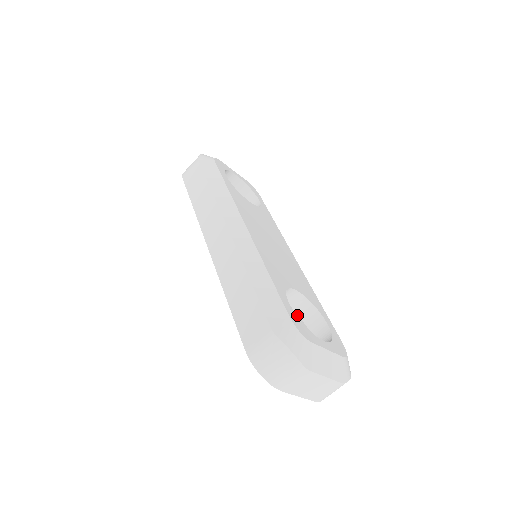
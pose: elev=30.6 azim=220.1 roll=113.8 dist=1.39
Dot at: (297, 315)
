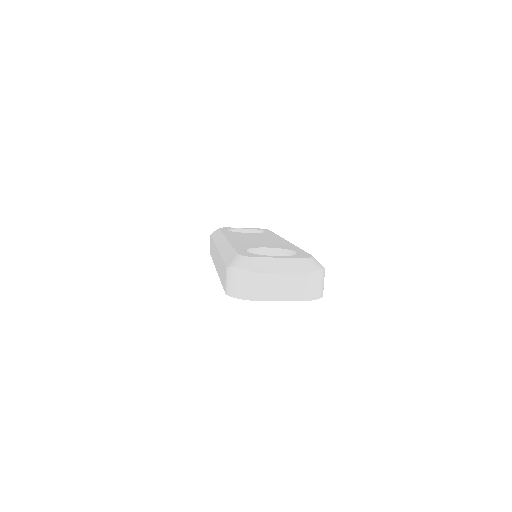
Dot at: occluded
